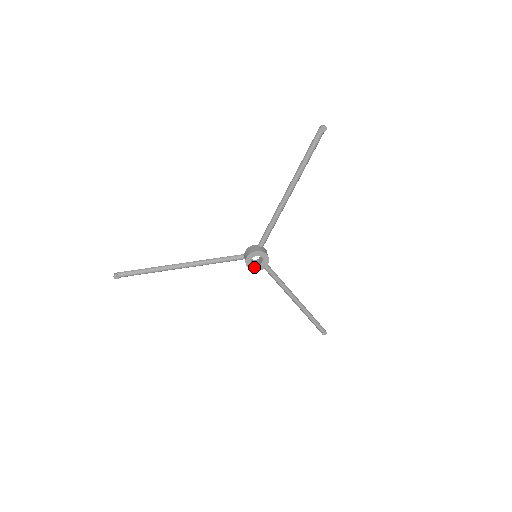
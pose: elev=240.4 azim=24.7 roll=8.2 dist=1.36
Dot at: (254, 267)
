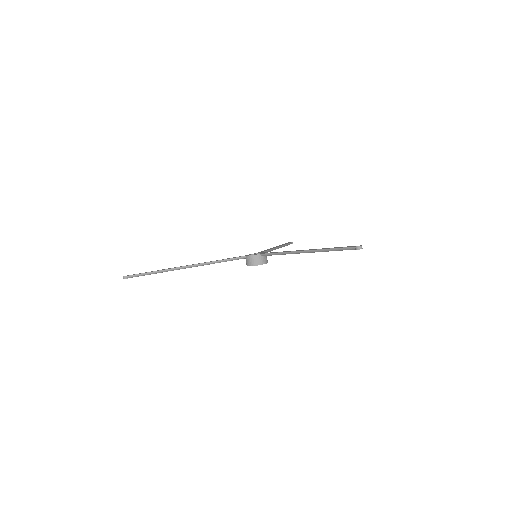
Dot at: occluded
